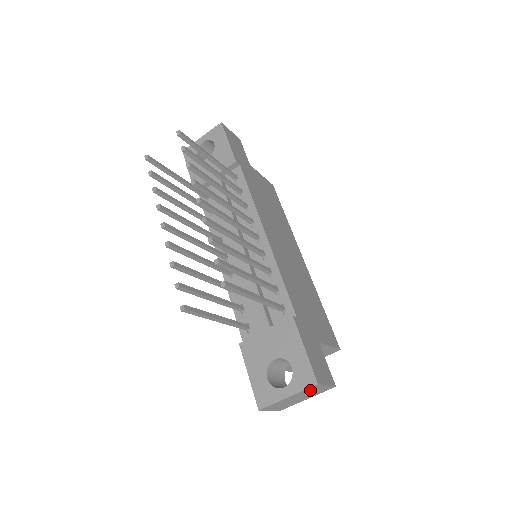
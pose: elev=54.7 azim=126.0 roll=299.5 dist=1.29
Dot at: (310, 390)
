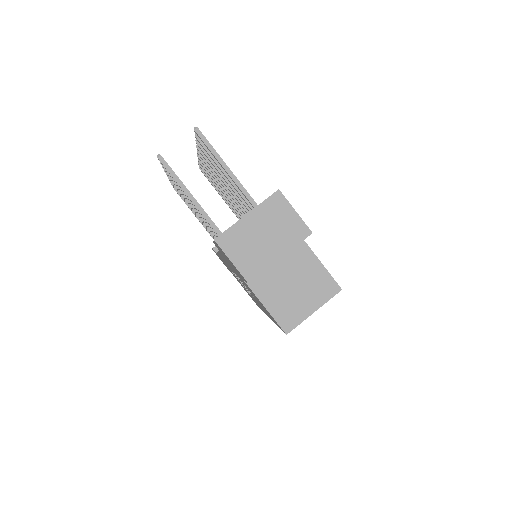
Dot at: (274, 212)
